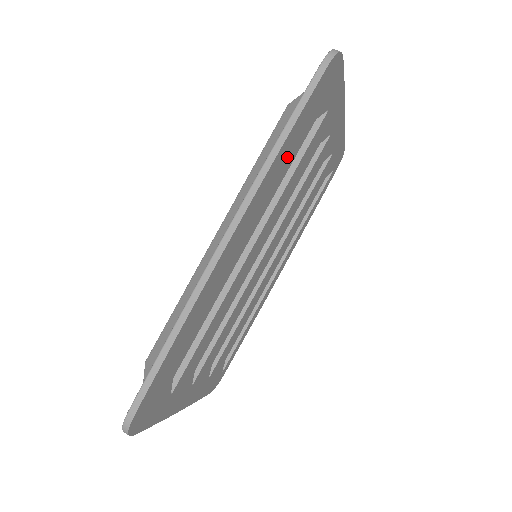
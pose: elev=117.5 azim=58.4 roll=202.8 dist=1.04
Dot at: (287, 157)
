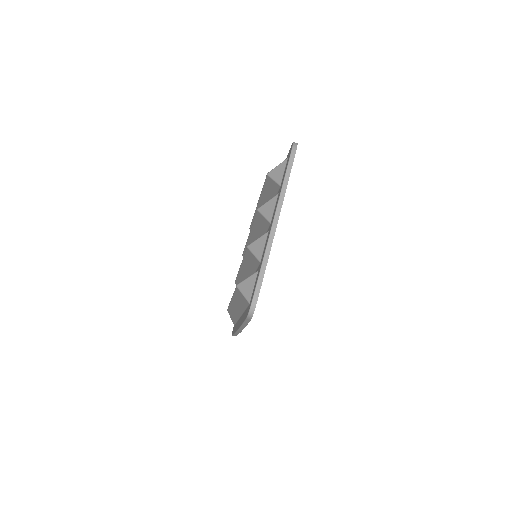
Dot at: occluded
